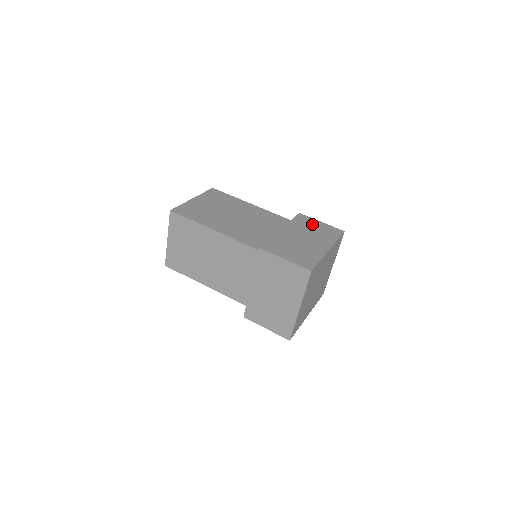
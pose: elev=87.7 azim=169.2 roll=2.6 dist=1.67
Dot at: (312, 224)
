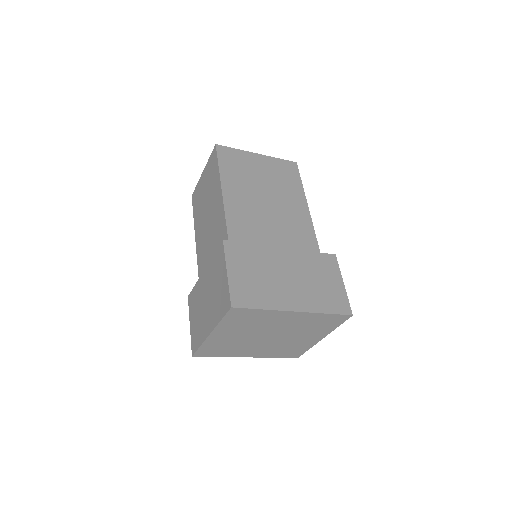
Dot at: (328, 275)
